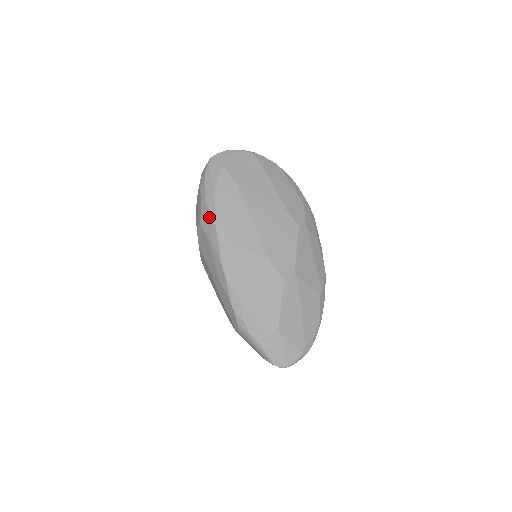
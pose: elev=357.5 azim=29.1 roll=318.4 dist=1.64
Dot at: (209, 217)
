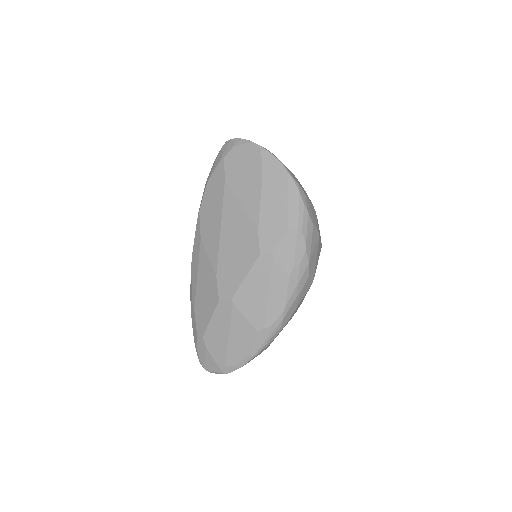
Dot at: occluded
